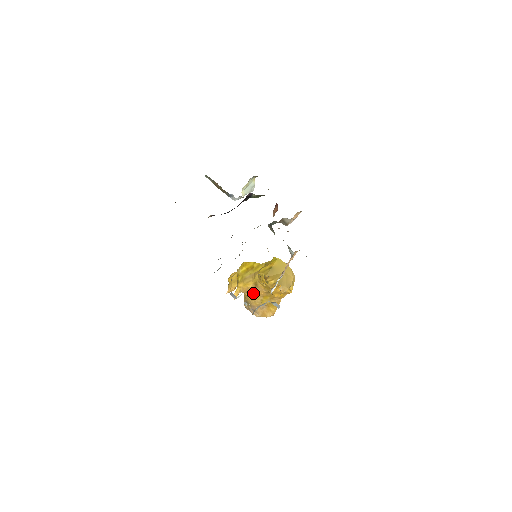
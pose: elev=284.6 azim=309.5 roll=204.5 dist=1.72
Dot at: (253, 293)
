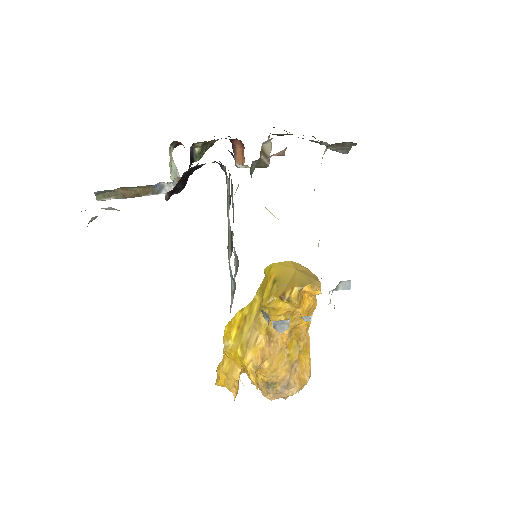
Dot at: (272, 353)
